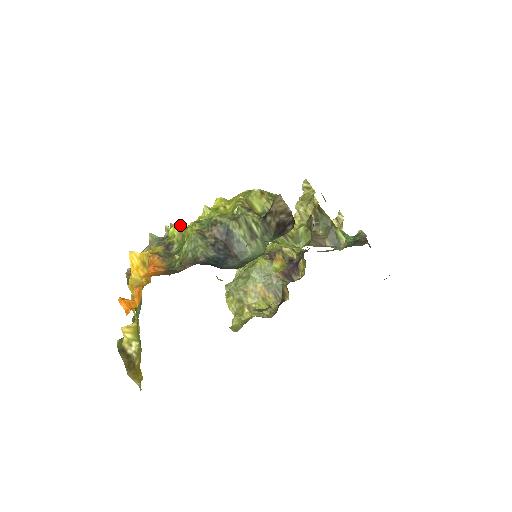
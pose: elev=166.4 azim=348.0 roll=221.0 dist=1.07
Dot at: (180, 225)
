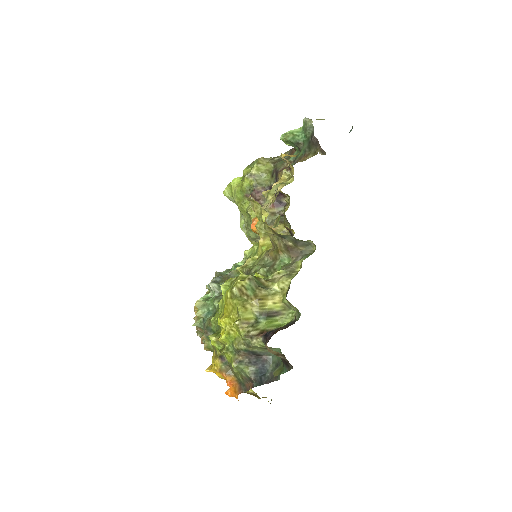
Dot at: (214, 341)
